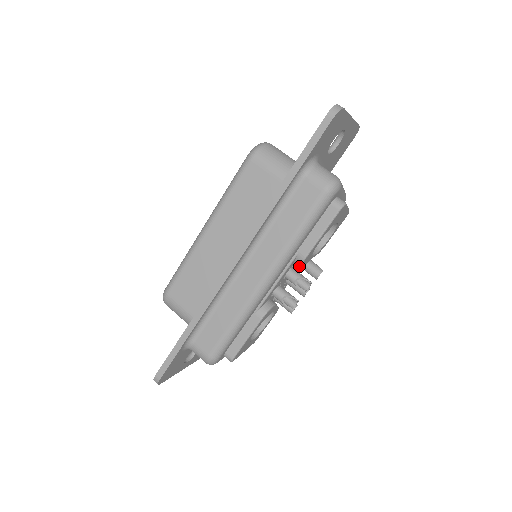
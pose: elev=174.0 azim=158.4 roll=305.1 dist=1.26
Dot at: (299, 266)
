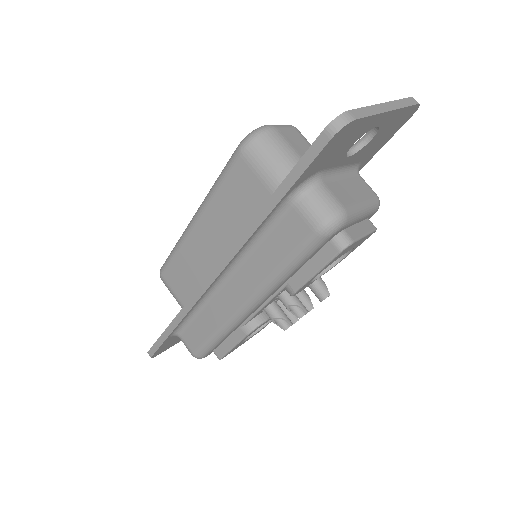
Dot at: (290, 295)
